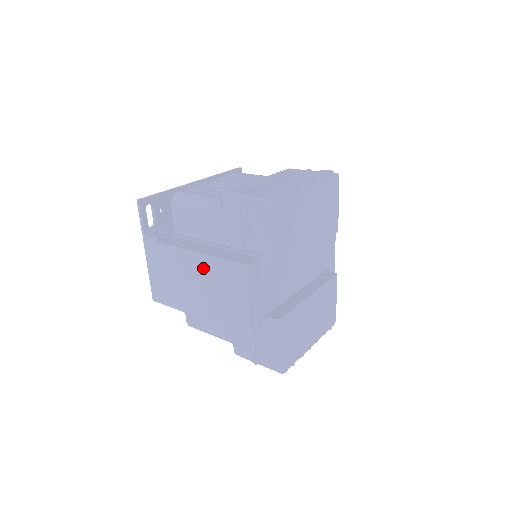
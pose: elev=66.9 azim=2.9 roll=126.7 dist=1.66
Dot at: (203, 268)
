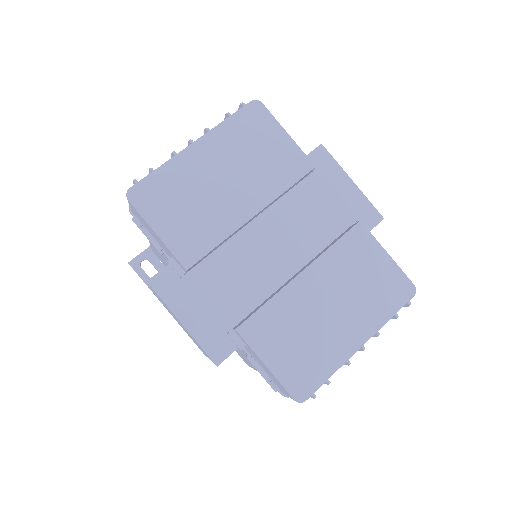
Dot at: (163, 303)
